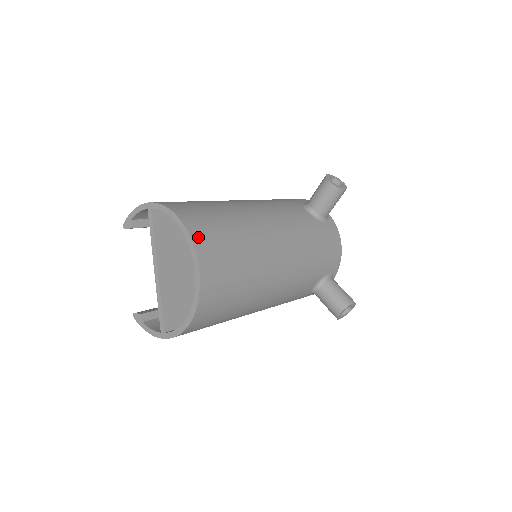
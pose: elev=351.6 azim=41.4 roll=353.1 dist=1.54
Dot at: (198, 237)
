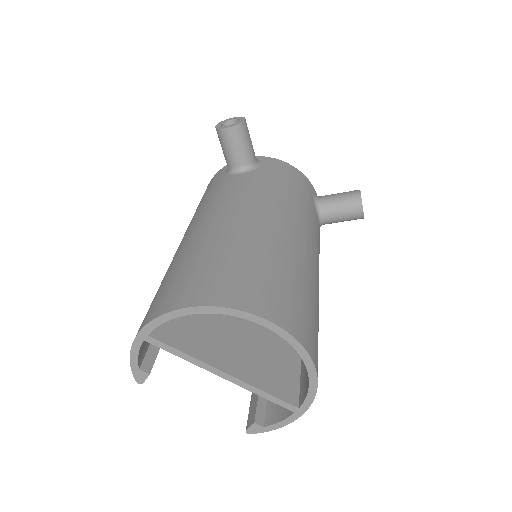
Dot at: (227, 299)
